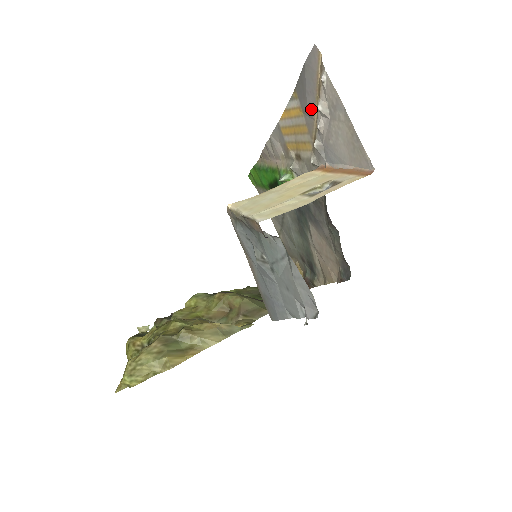
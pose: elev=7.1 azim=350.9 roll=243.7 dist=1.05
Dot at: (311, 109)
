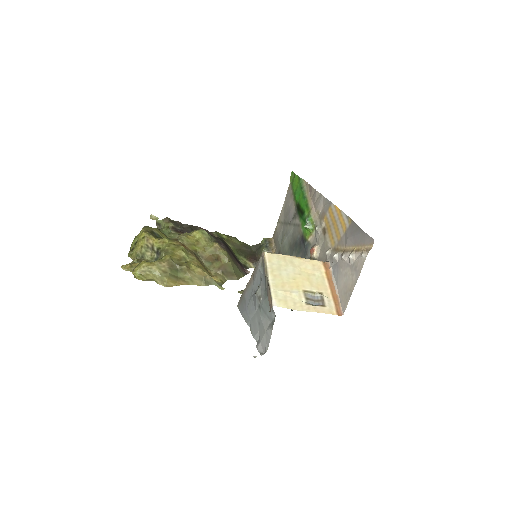
Dot at: (349, 242)
